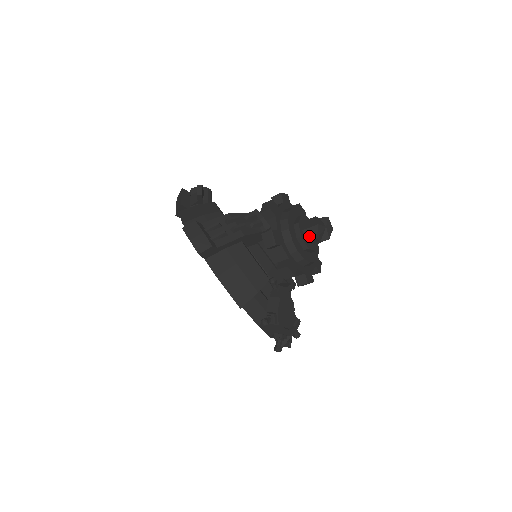
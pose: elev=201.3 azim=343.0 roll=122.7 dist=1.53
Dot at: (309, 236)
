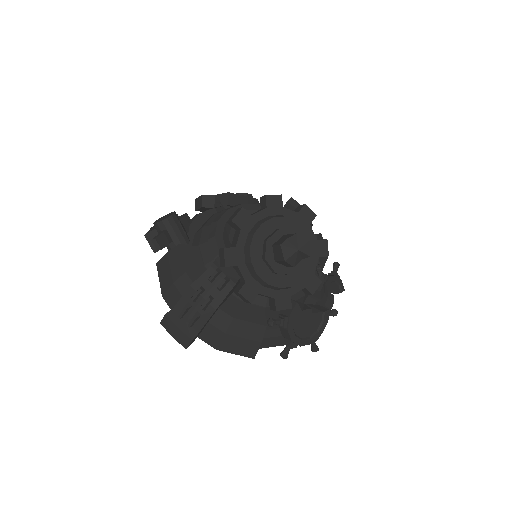
Dot at: (285, 265)
